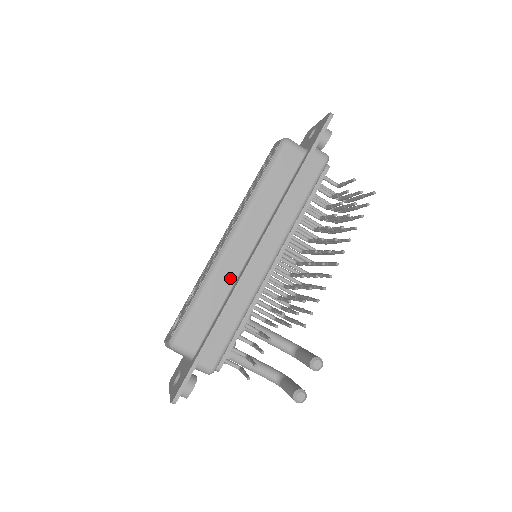
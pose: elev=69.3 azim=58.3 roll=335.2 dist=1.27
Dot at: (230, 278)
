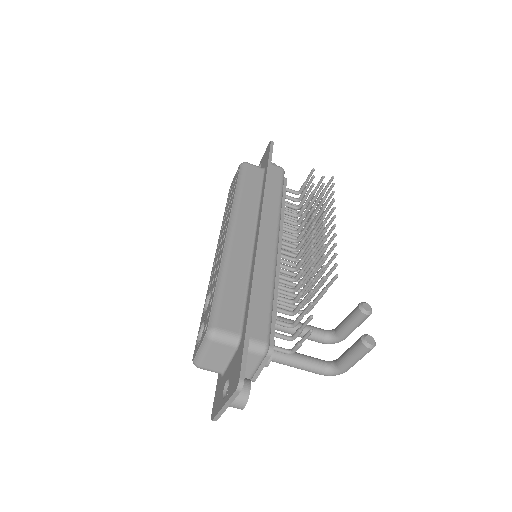
Dot at: (245, 262)
